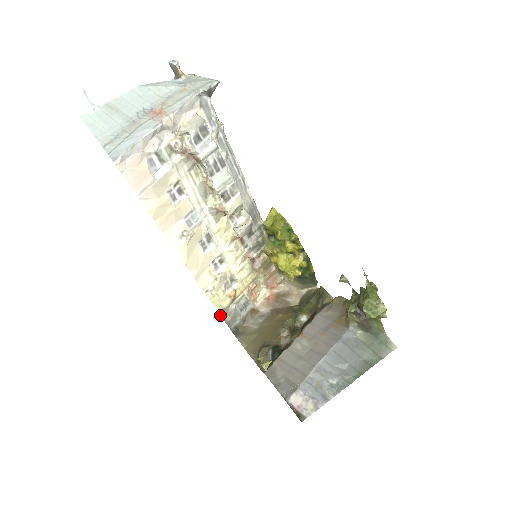
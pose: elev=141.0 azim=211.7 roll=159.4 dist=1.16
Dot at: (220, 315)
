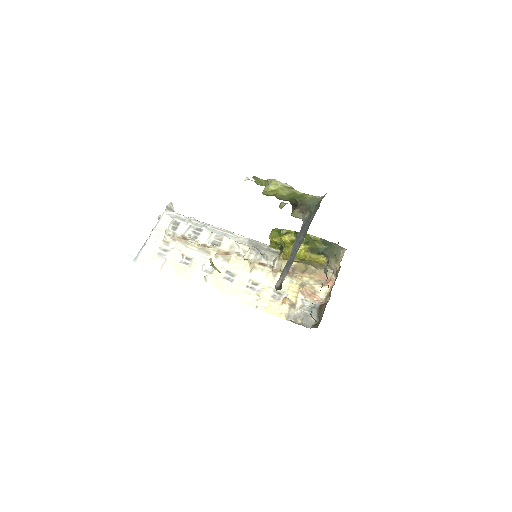
Dot at: occluded
